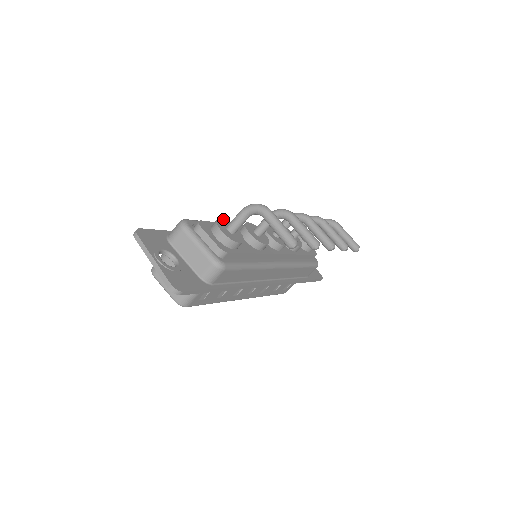
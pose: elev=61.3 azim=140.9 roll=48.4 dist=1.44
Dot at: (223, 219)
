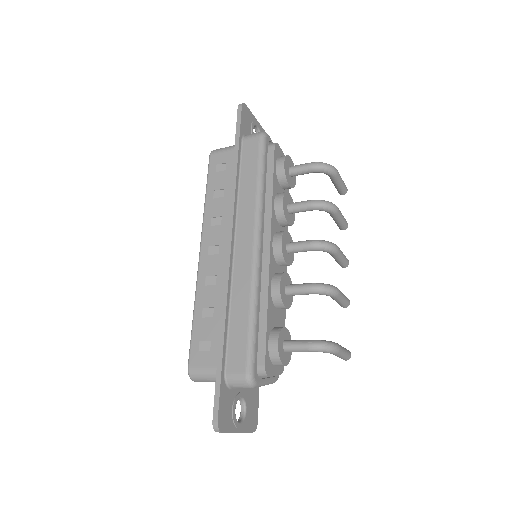
Dot at: (278, 339)
